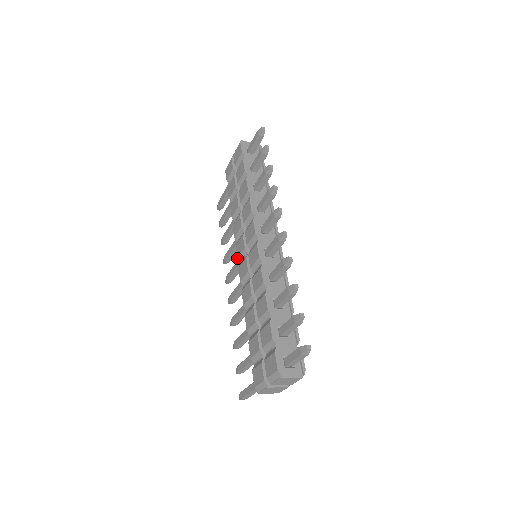
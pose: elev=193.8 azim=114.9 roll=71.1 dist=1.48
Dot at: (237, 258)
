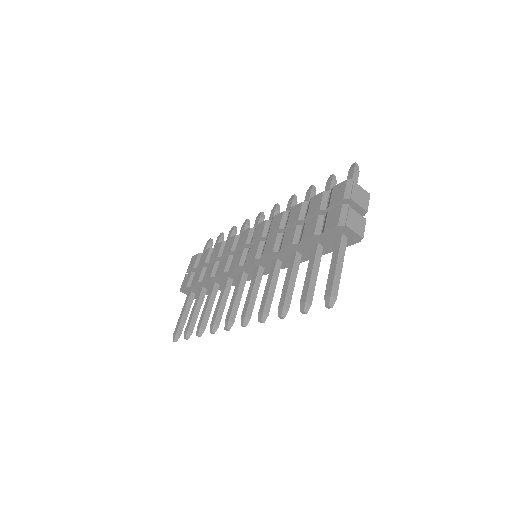
Dot at: (238, 265)
